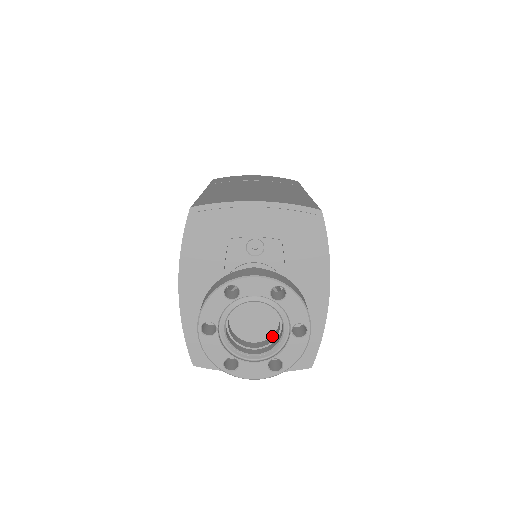
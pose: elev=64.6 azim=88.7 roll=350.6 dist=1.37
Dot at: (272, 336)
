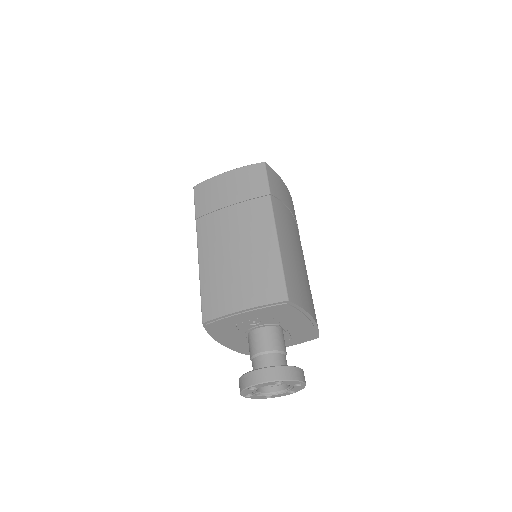
Dot at: occluded
